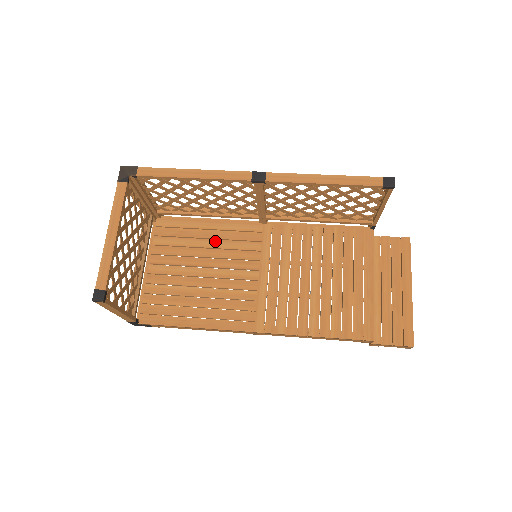
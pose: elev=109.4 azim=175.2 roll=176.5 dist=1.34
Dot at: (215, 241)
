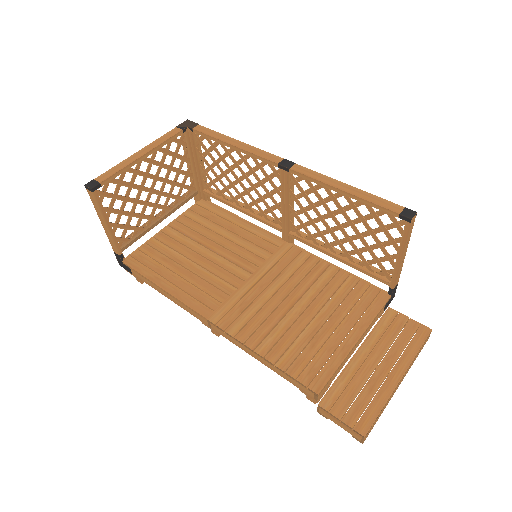
Dot at: (234, 235)
